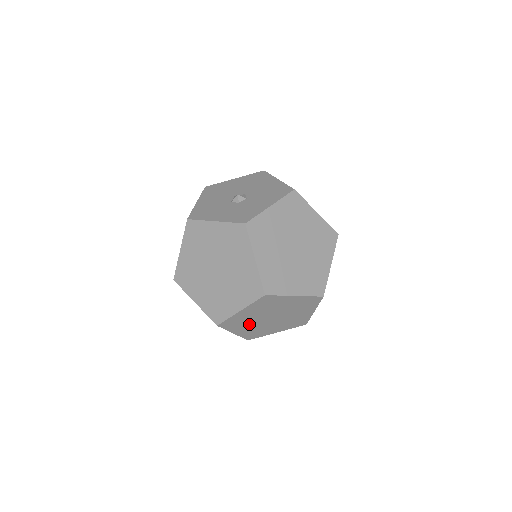
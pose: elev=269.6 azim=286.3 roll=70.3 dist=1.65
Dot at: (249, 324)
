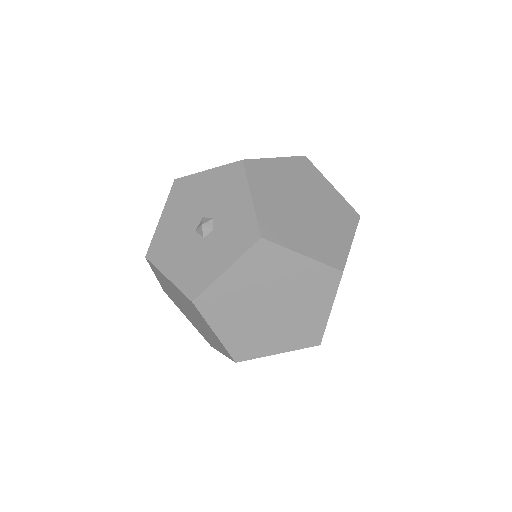
Dot at: occluded
